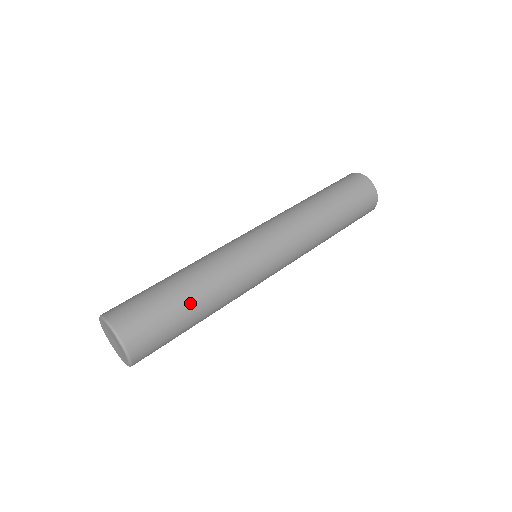
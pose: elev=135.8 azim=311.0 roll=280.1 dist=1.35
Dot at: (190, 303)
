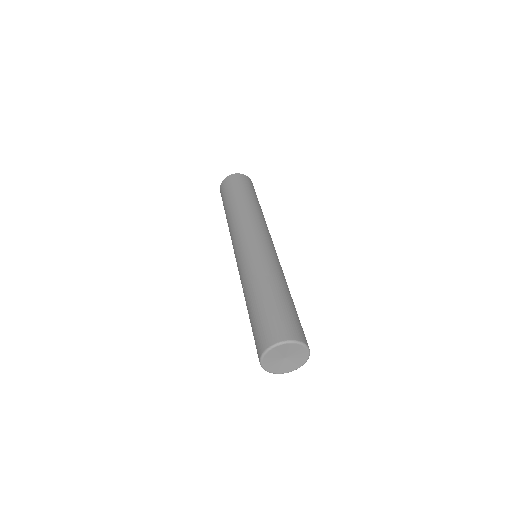
Dot at: (284, 294)
